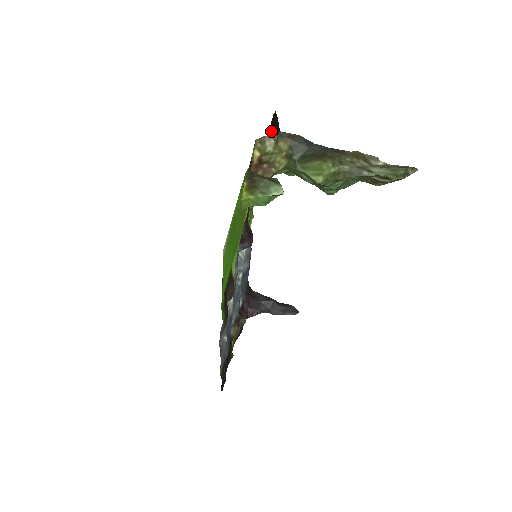
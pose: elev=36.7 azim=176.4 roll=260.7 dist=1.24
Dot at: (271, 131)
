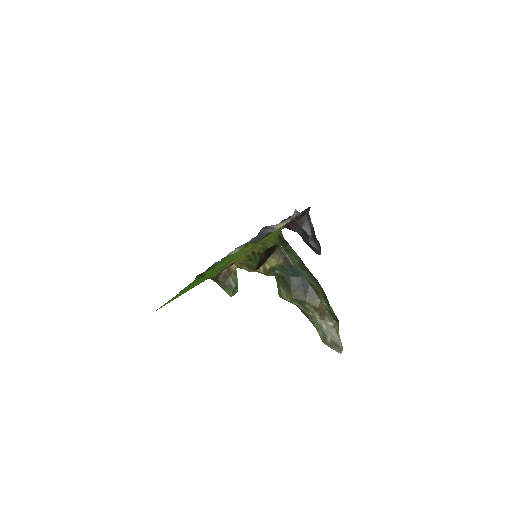
Dot at: (264, 255)
